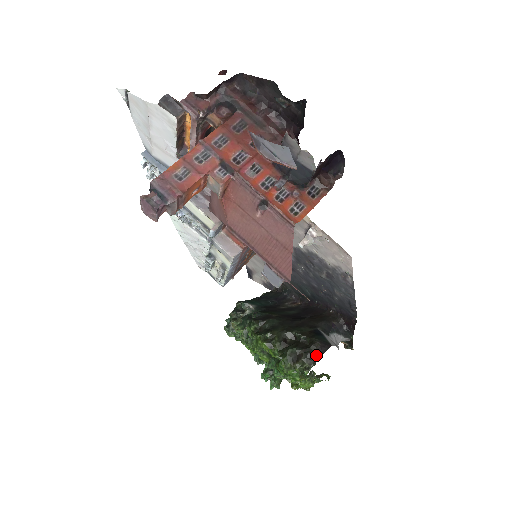
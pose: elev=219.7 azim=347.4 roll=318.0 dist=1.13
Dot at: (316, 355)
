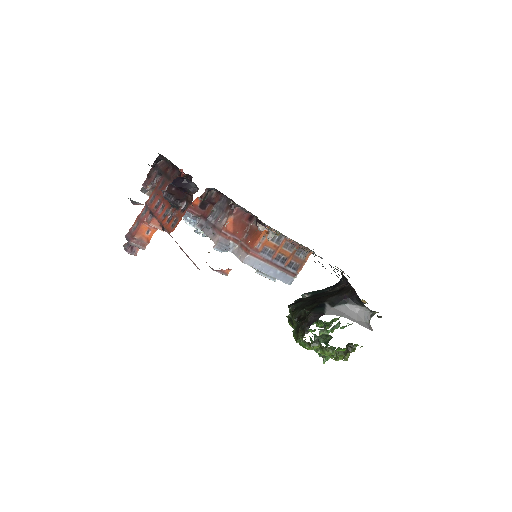
Dot at: (308, 324)
